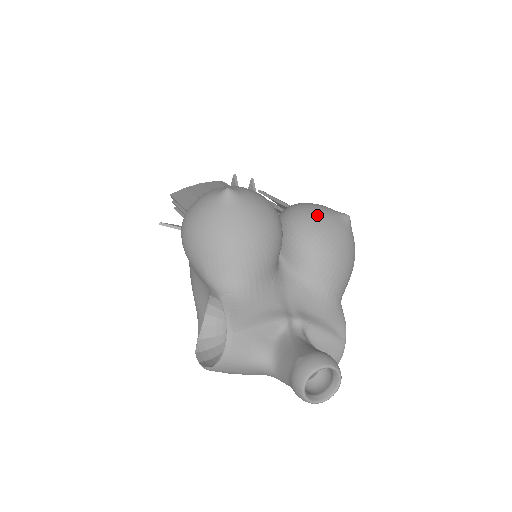
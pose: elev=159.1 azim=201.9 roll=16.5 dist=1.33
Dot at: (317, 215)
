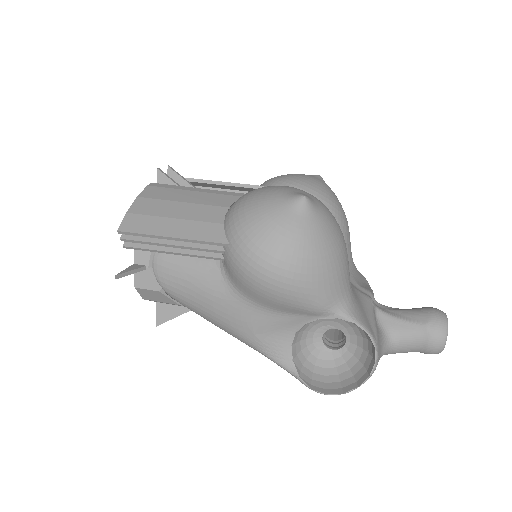
Dot at: (319, 187)
